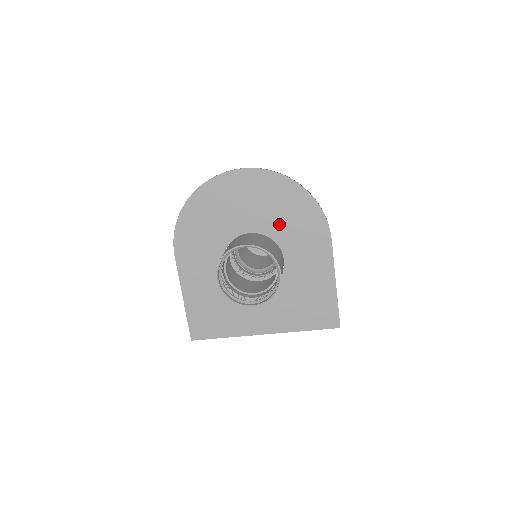
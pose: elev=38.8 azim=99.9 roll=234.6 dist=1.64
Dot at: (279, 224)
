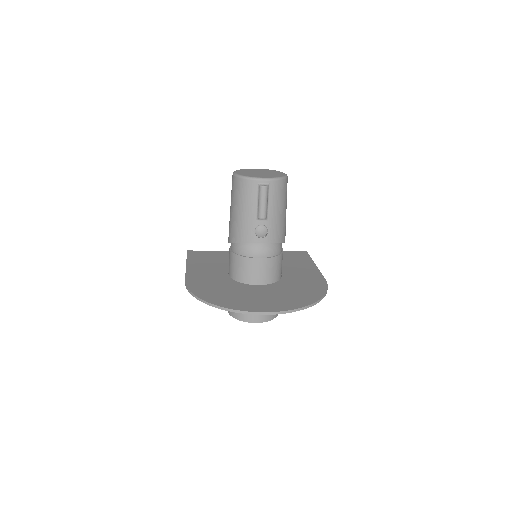
Dot at: occluded
